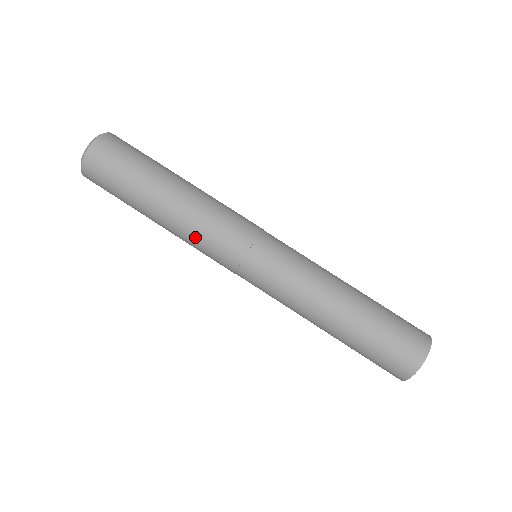
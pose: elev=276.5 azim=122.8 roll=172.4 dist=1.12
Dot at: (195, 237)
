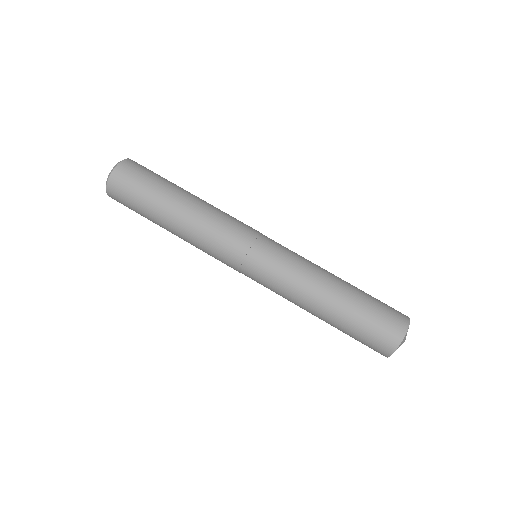
Dot at: (215, 220)
